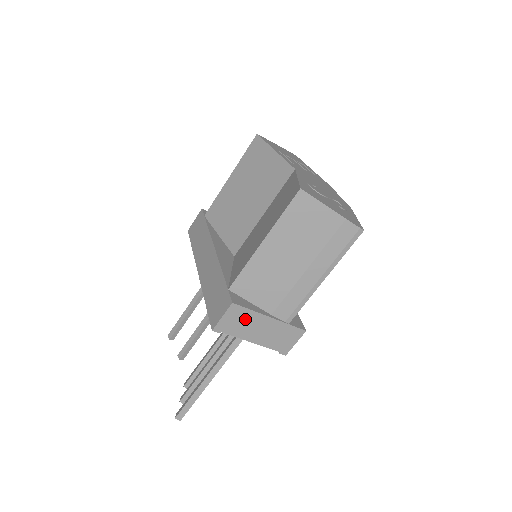
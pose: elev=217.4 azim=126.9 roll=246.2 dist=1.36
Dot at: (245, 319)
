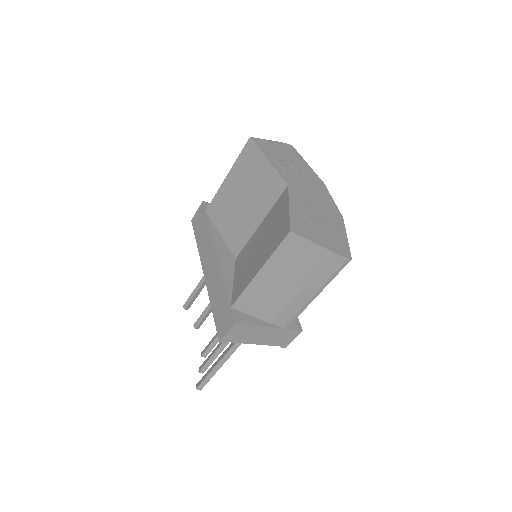
Dot at: (247, 331)
